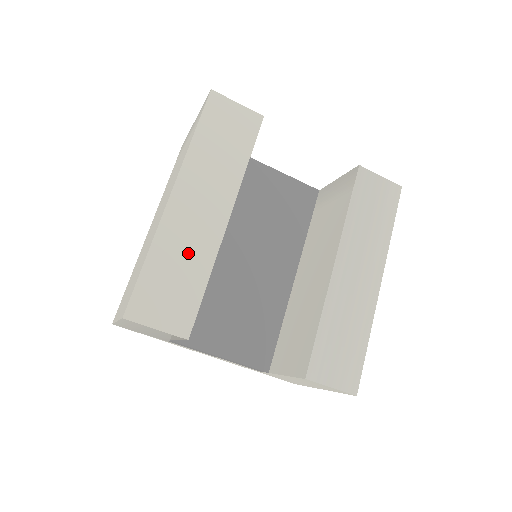
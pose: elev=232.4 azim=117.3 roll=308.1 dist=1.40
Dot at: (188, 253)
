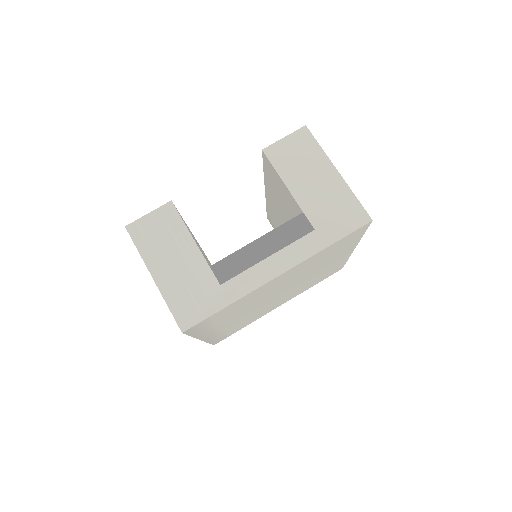
Dot at: occluded
